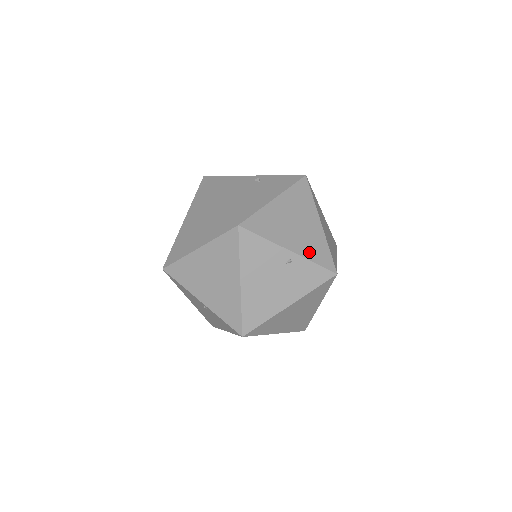
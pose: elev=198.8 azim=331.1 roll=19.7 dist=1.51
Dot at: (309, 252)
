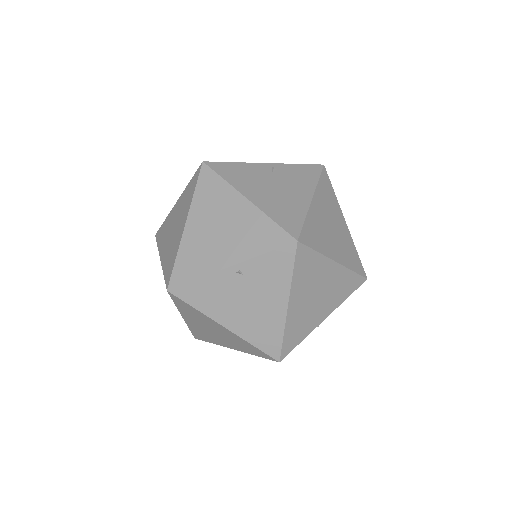
Dot at: occluded
